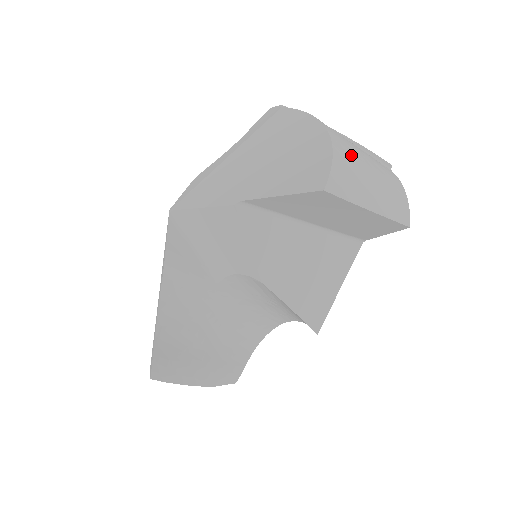
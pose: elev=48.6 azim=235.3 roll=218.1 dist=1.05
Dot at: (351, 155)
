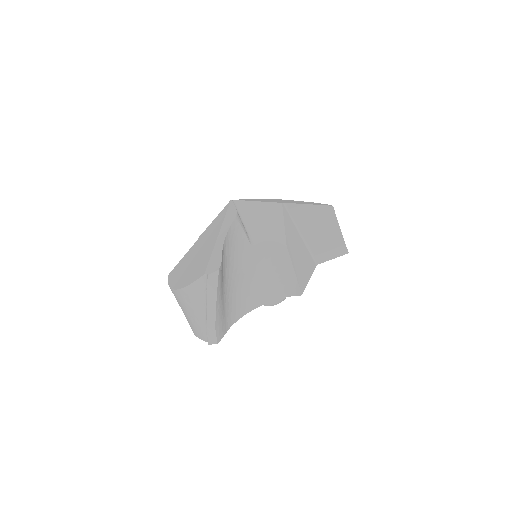
Dot at: occluded
